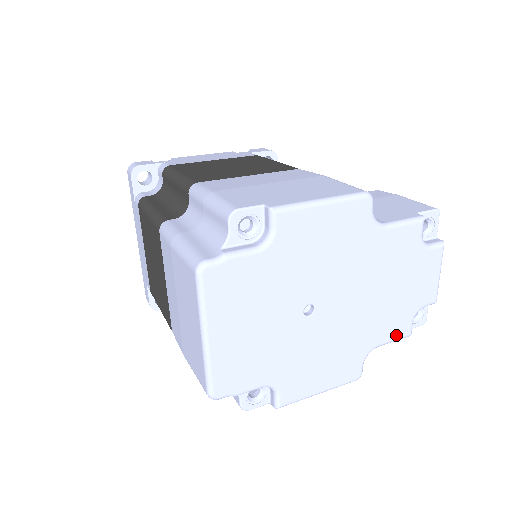
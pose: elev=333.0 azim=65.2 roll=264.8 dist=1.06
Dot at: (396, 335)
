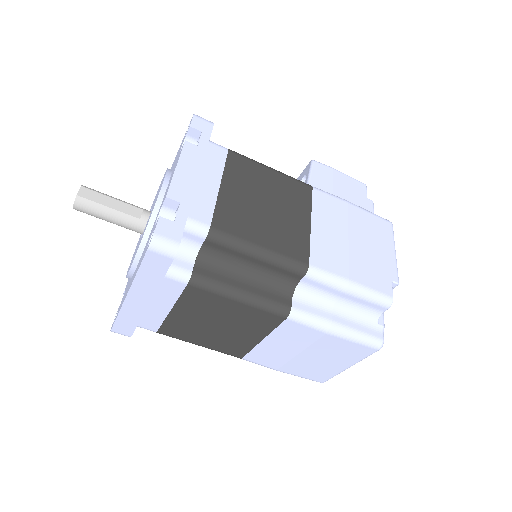
Dot at: occluded
